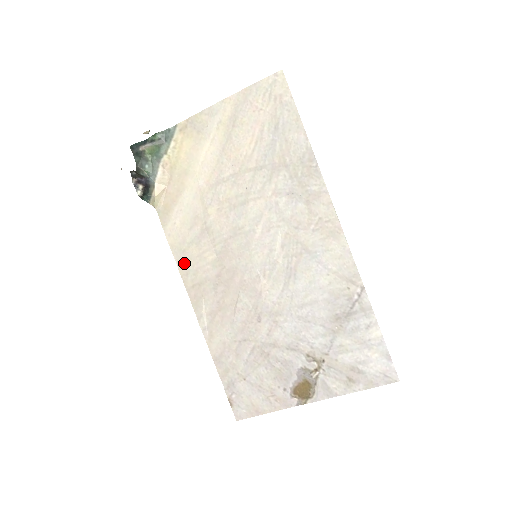
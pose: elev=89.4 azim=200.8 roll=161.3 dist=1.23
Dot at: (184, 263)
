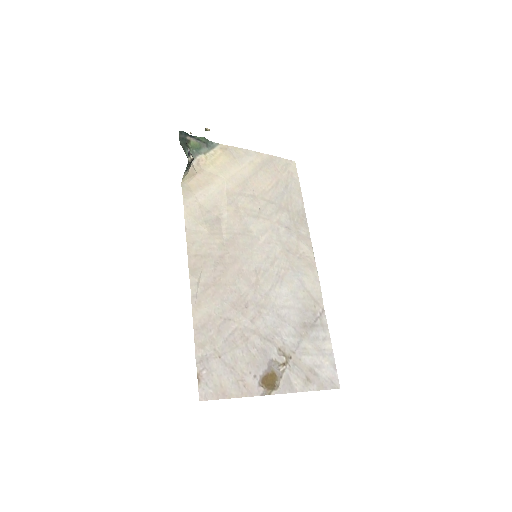
Dot at: (194, 233)
